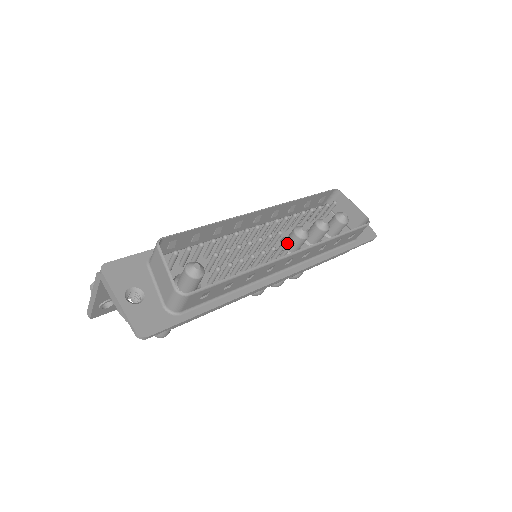
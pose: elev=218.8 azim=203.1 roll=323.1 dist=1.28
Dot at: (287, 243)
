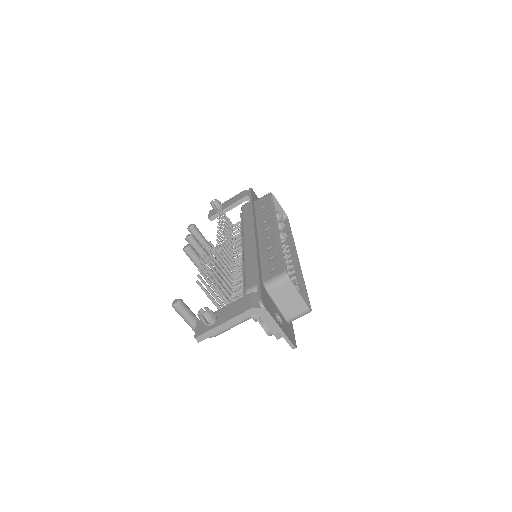
Dot at: occluded
